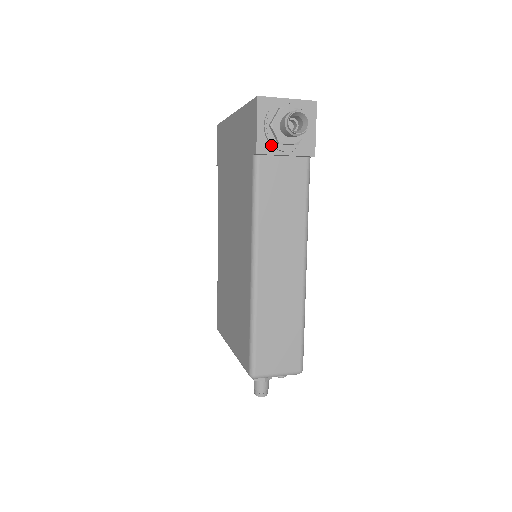
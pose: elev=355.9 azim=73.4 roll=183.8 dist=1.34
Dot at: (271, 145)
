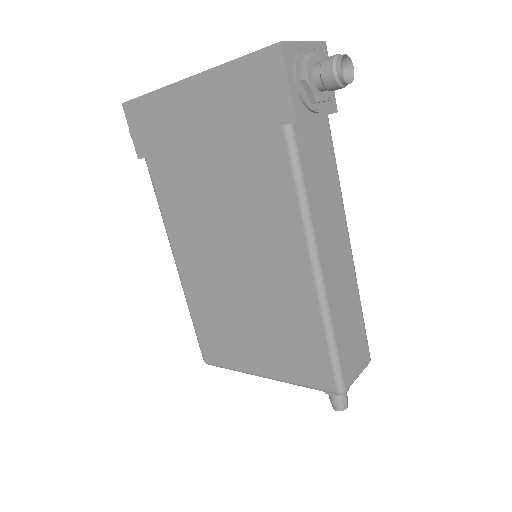
Dot at: (305, 107)
